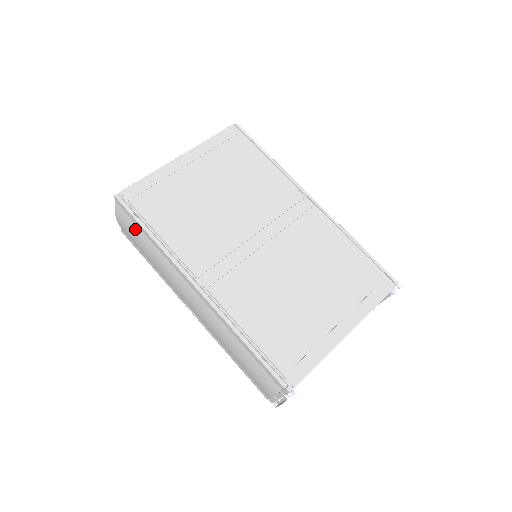
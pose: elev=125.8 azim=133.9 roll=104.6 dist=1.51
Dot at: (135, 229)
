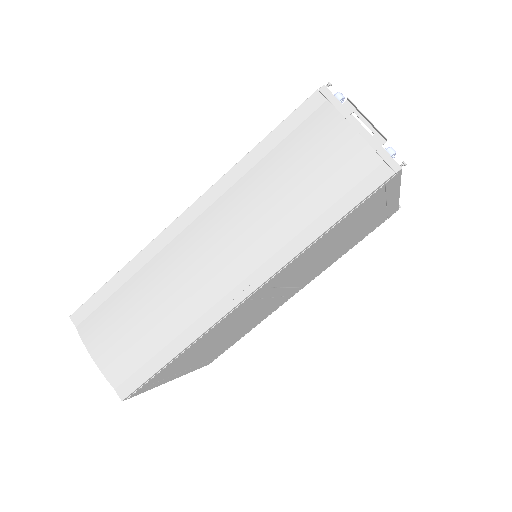
Dot at: (110, 309)
